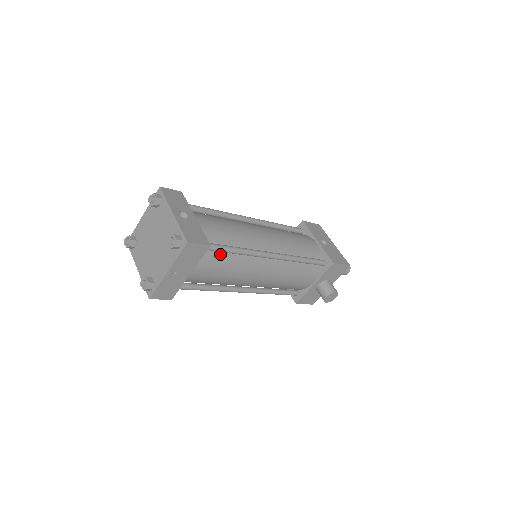
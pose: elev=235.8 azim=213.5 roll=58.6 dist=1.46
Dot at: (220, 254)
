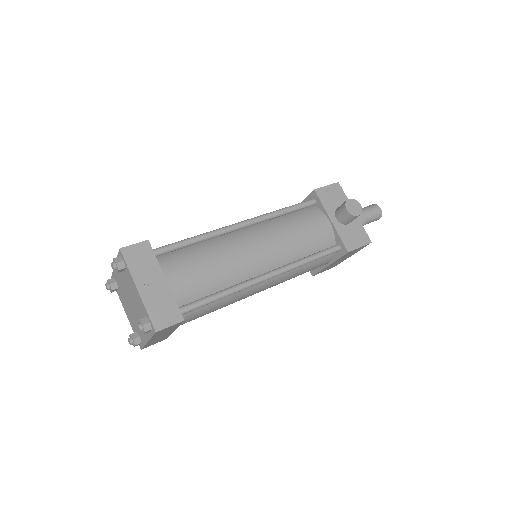
Dot at: (182, 252)
